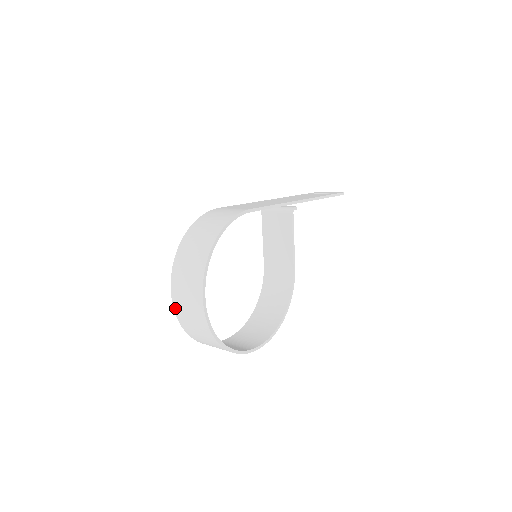
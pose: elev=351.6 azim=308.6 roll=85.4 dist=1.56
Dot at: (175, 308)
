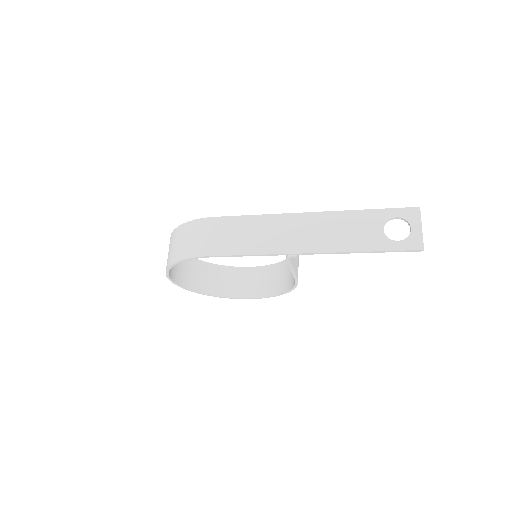
Dot at: occluded
